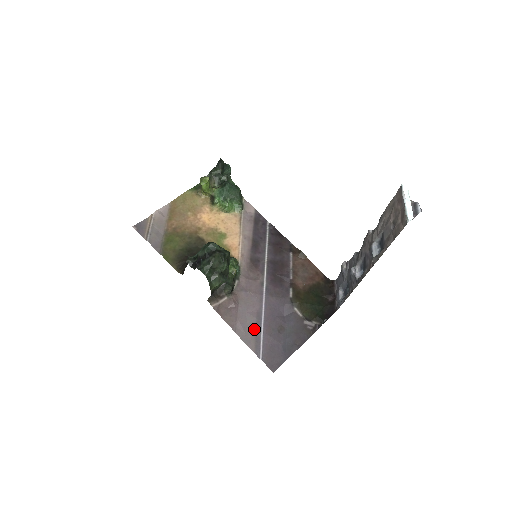
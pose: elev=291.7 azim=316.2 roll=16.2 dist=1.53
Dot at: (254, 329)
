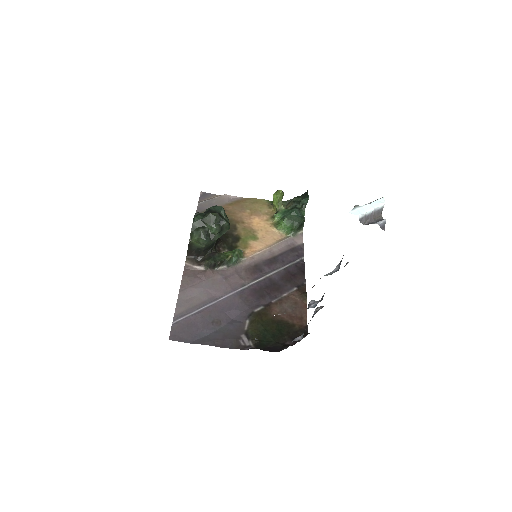
Dot at: (196, 303)
